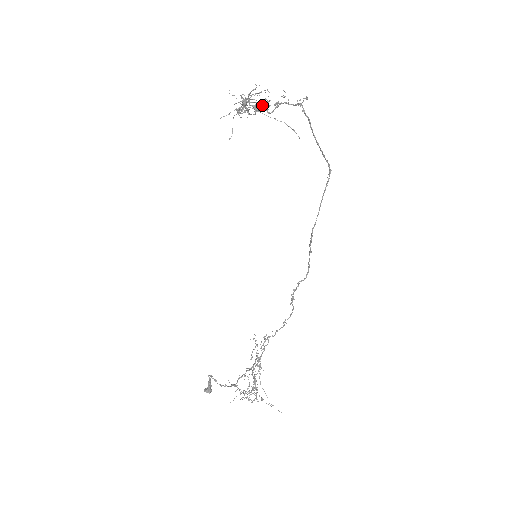
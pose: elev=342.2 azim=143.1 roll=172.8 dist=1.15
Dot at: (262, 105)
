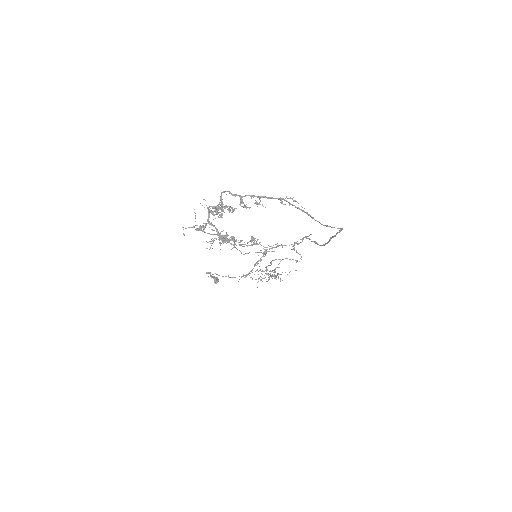
Dot at: (221, 209)
